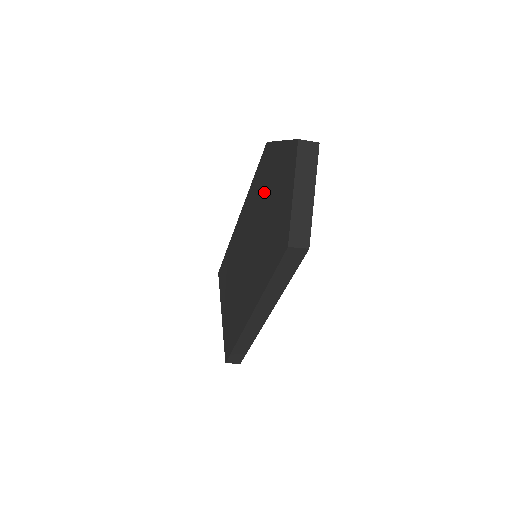
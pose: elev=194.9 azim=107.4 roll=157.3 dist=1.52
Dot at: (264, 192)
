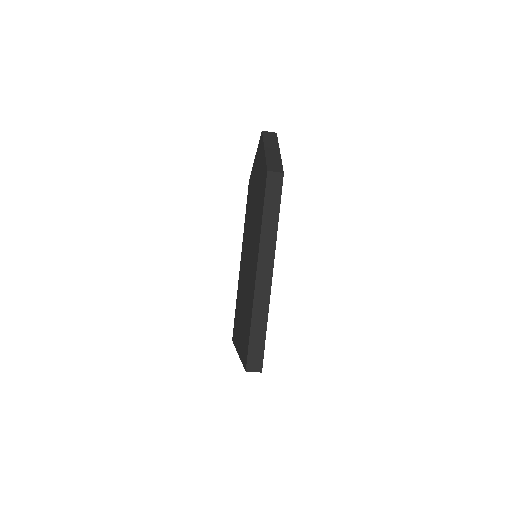
Dot at: (251, 199)
